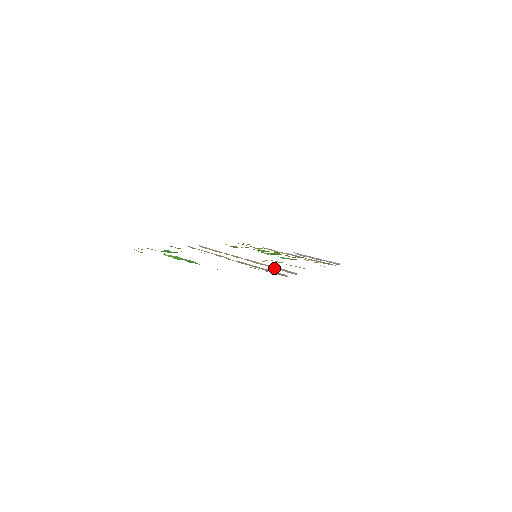
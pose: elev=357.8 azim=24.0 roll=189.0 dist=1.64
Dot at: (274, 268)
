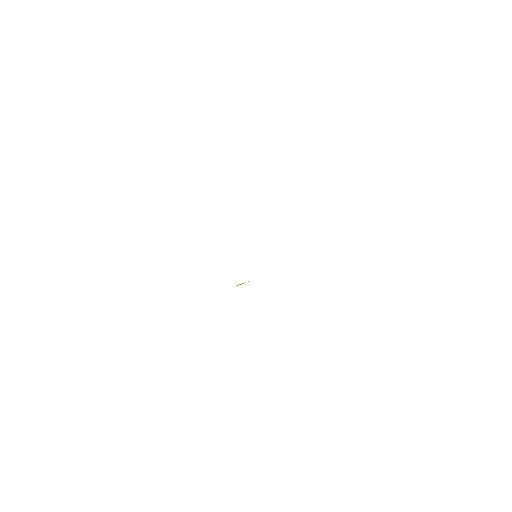
Dot at: occluded
